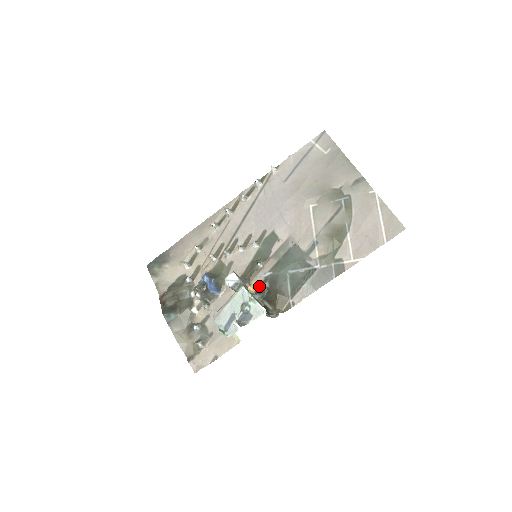
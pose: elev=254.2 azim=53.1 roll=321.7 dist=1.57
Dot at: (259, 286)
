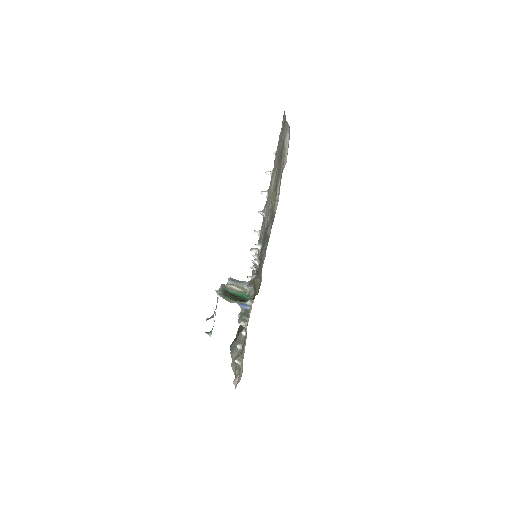
Dot at: occluded
